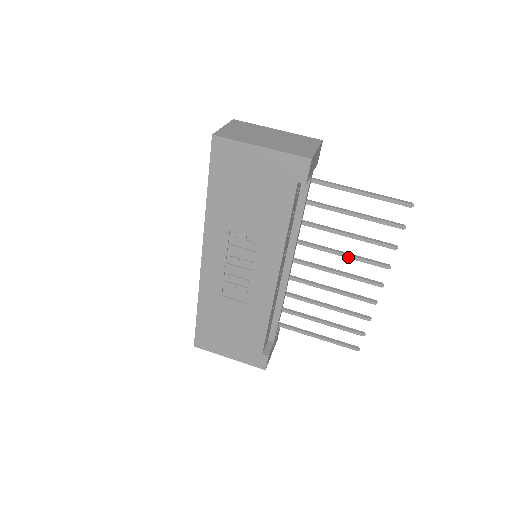
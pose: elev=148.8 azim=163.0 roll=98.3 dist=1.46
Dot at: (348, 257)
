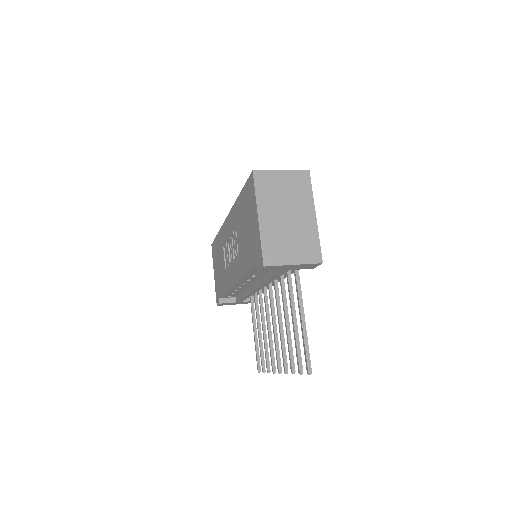
Dot at: (280, 333)
